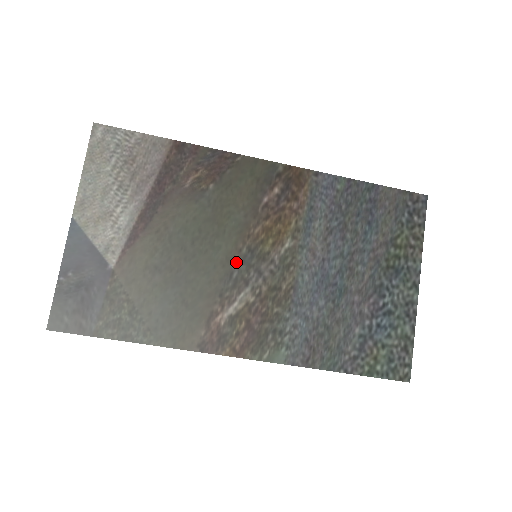
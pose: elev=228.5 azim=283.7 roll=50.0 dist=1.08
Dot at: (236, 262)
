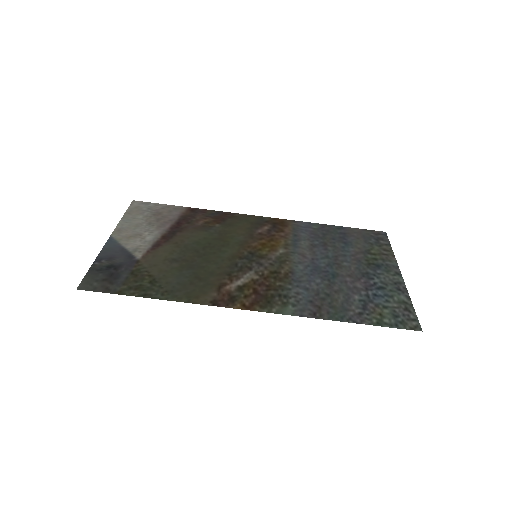
Dot at: (240, 258)
